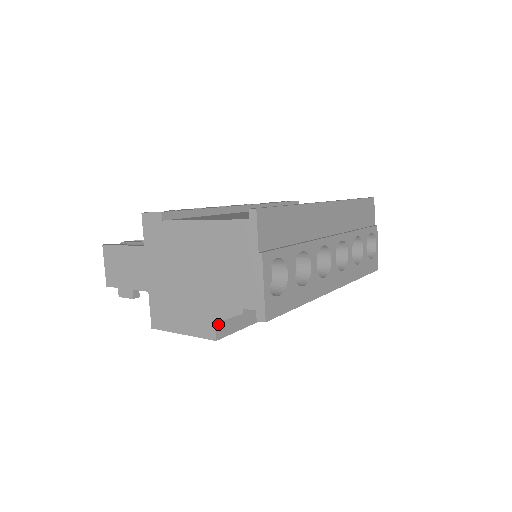
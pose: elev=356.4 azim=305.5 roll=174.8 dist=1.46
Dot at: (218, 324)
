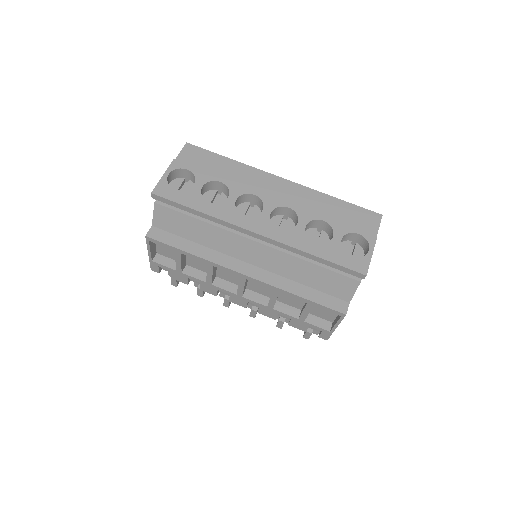
Dot at: (154, 229)
